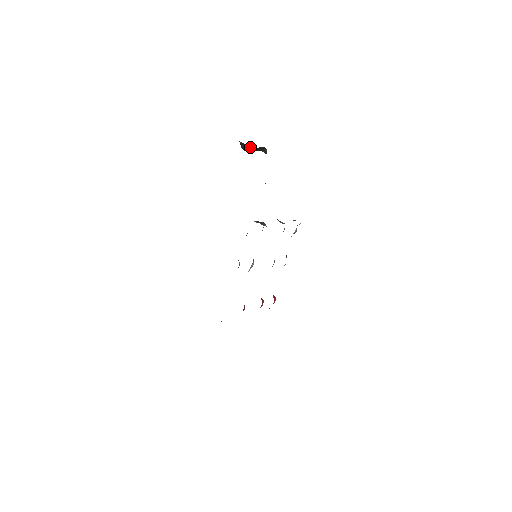
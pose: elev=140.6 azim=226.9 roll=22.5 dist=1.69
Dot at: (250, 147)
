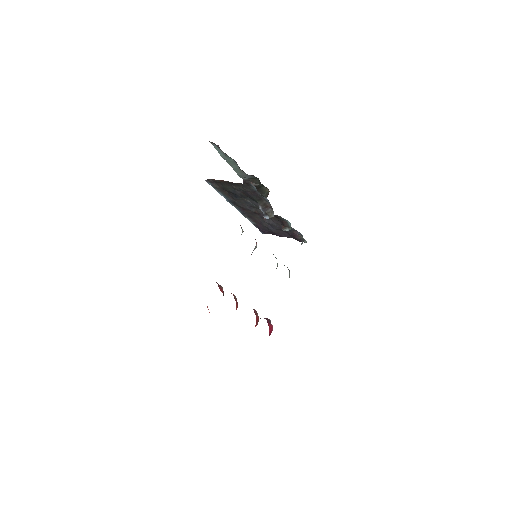
Dot at: (254, 183)
